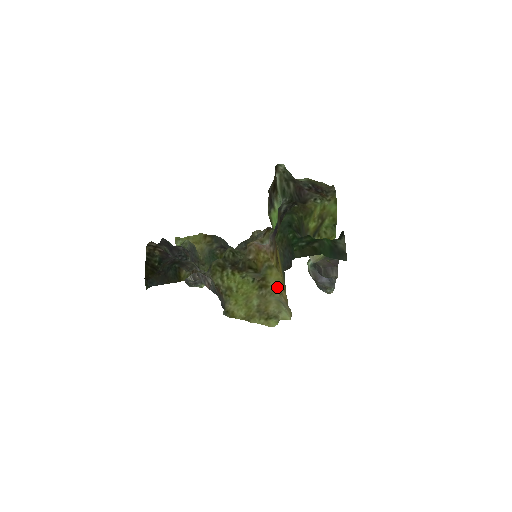
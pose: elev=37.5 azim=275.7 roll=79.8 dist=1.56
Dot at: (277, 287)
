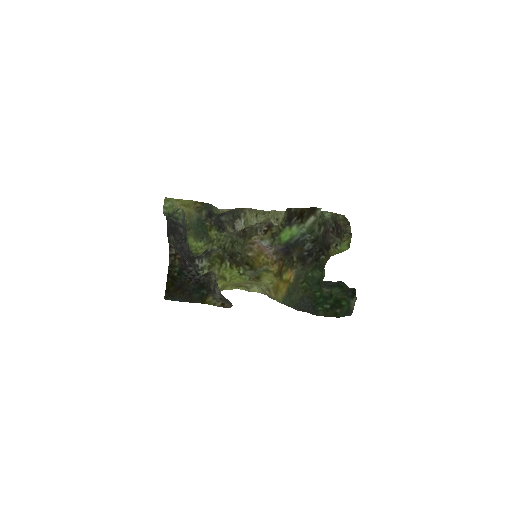
Dot at: (266, 284)
